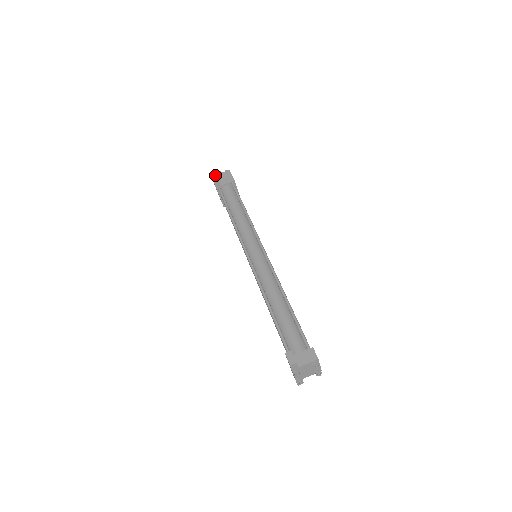
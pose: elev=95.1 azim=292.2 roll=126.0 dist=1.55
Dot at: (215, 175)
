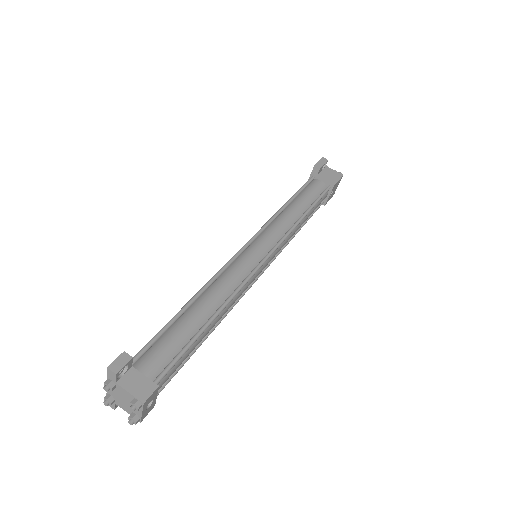
Dot at: (324, 162)
